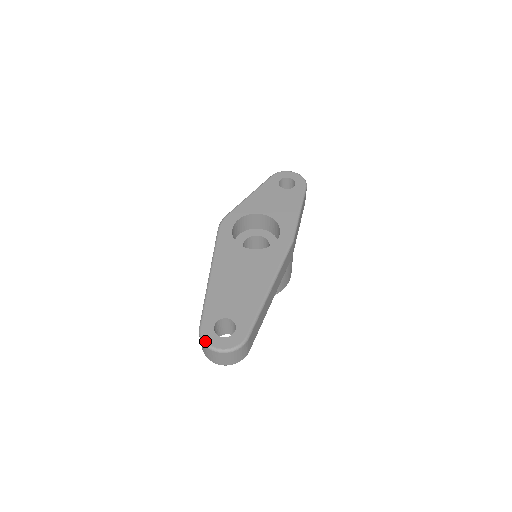
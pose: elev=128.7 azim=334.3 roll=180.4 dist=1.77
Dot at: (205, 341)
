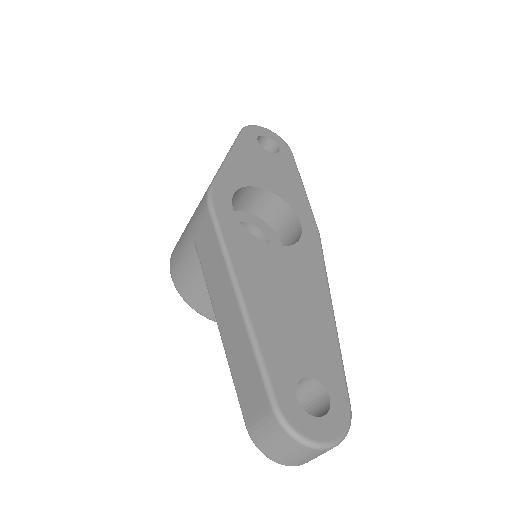
Dot at: (298, 433)
